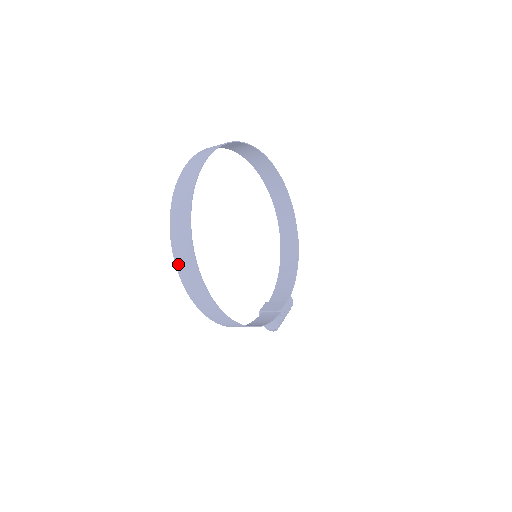
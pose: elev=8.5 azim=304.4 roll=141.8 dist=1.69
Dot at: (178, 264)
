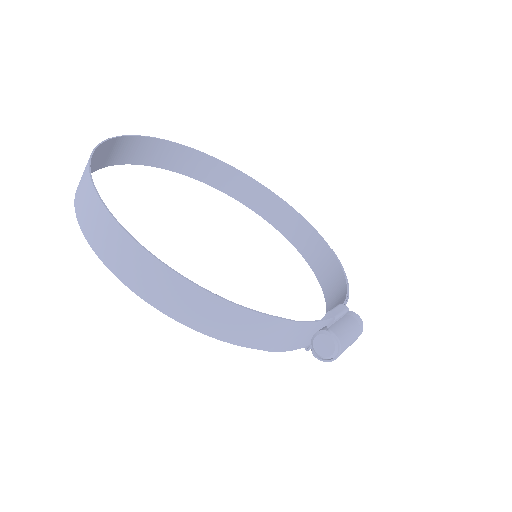
Dot at: (87, 232)
